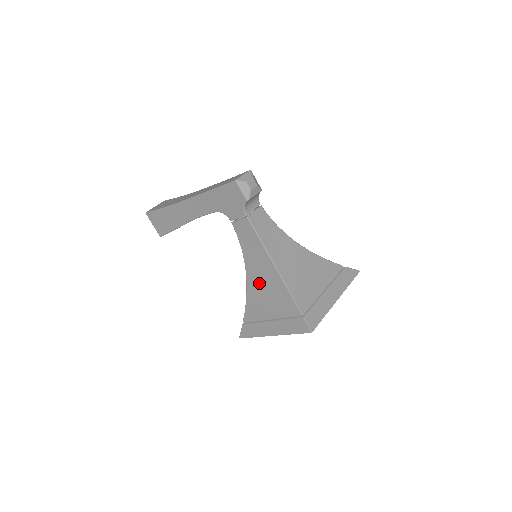
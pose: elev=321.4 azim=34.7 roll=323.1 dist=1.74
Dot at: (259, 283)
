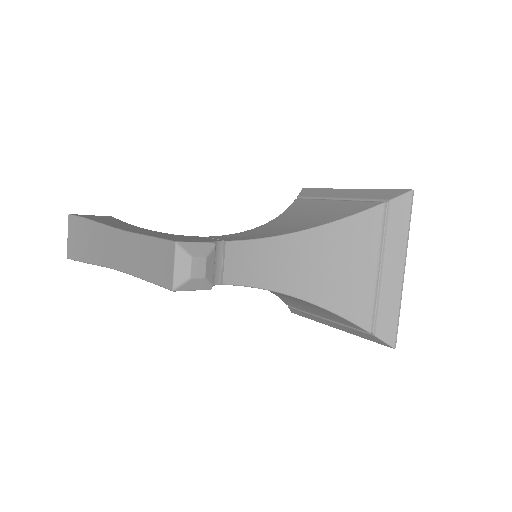
Dot at: (287, 297)
